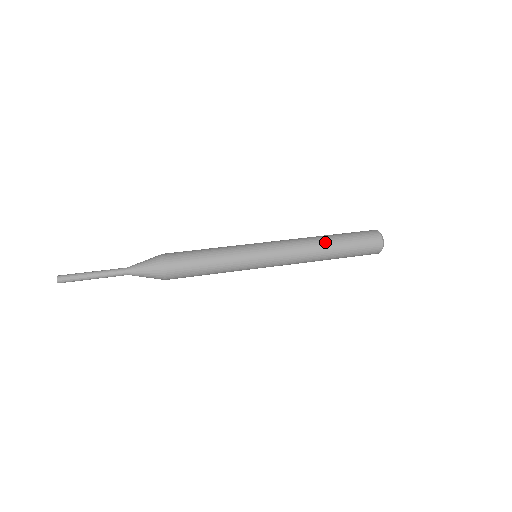
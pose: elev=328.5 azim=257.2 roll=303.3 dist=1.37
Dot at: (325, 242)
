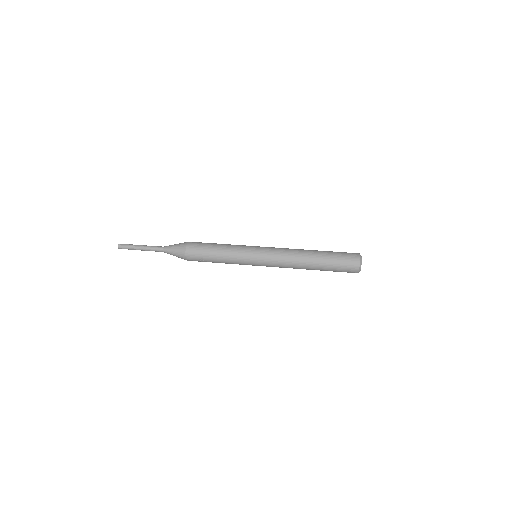
Dot at: (310, 264)
